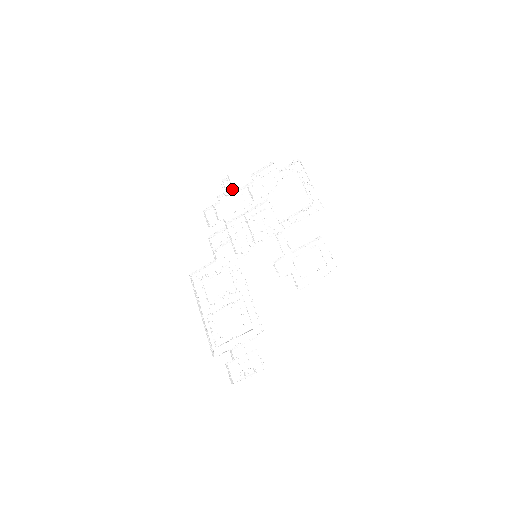
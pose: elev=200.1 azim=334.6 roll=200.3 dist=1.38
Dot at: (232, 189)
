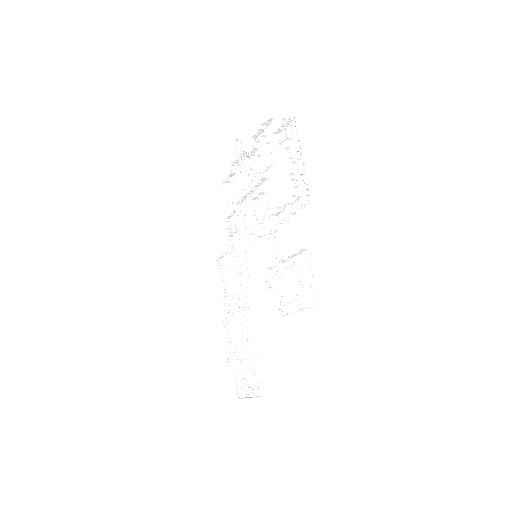
Dot at: (241, 156)
